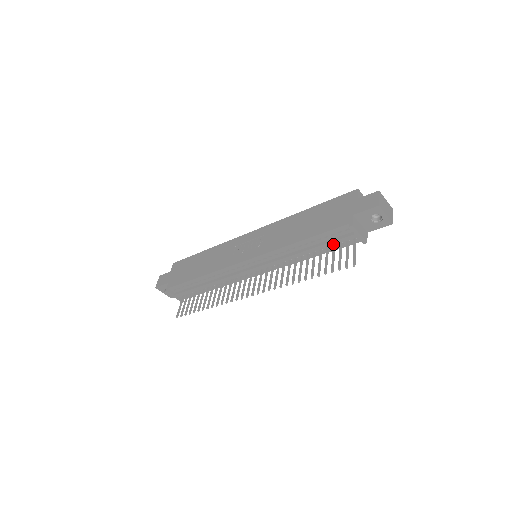
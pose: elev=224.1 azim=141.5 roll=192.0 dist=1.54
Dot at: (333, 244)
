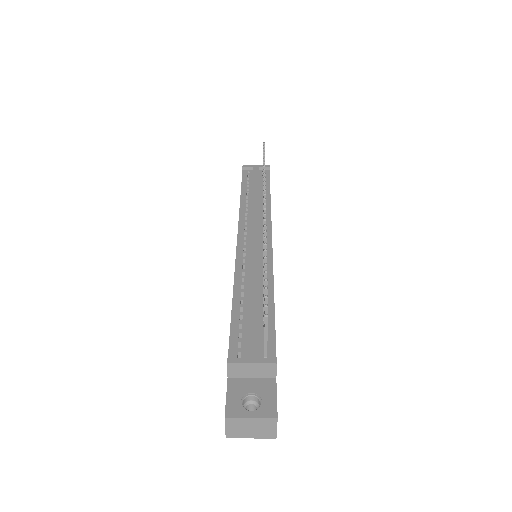
Dot at: (257, 178)
